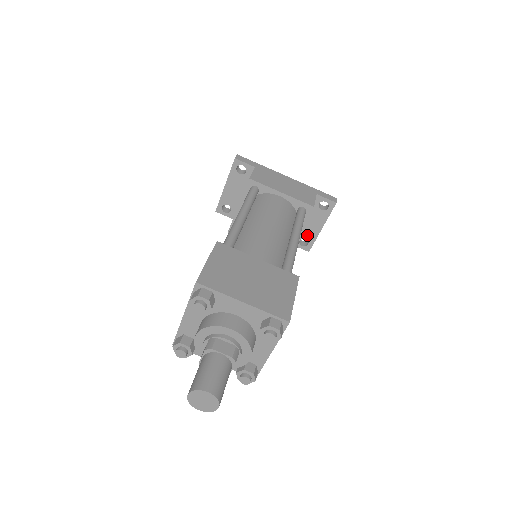
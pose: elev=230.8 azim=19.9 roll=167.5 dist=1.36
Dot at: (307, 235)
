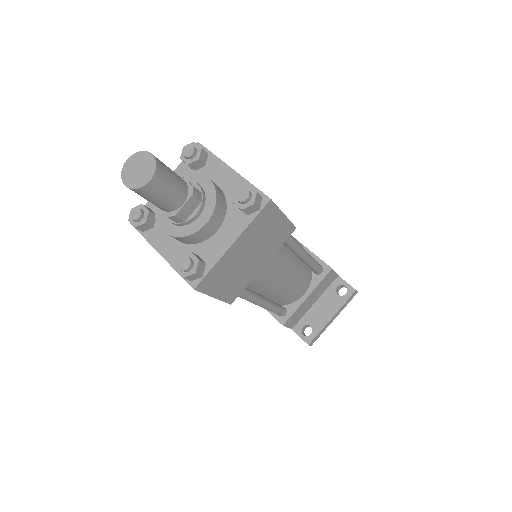
Dot at: (313, 322)
